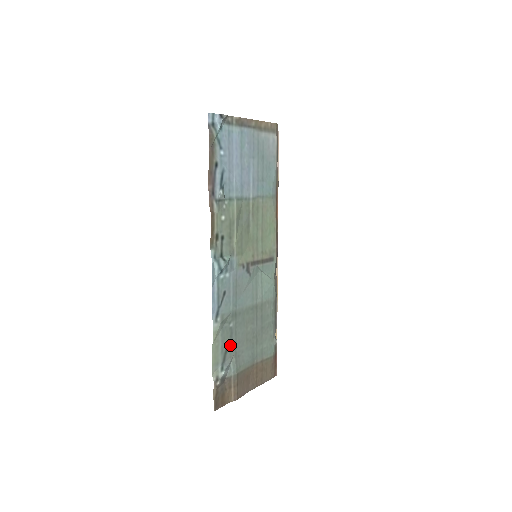
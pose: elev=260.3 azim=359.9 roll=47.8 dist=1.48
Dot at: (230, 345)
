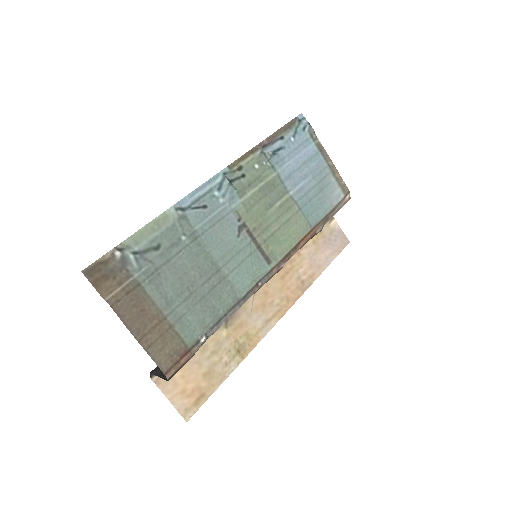
Dot at: (164, 251)
